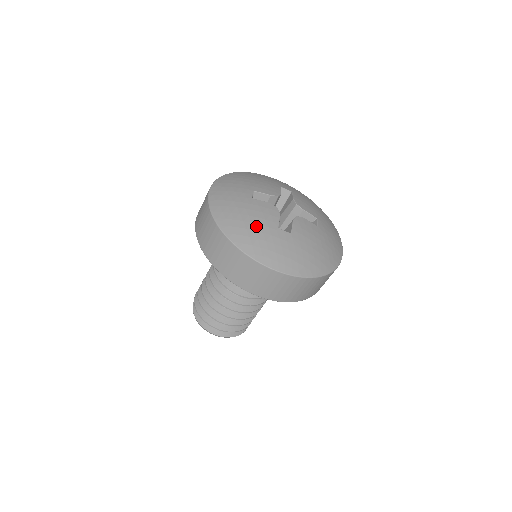
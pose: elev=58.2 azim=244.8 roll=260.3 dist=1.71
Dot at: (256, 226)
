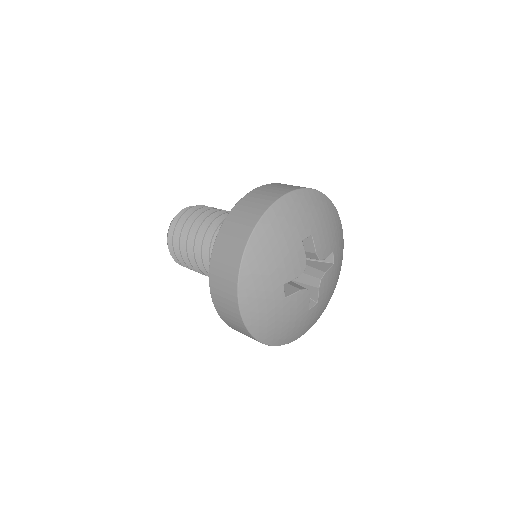
Dot at: (273, 265)
